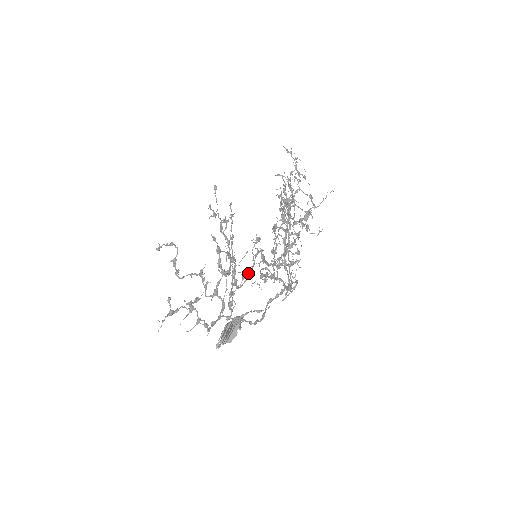
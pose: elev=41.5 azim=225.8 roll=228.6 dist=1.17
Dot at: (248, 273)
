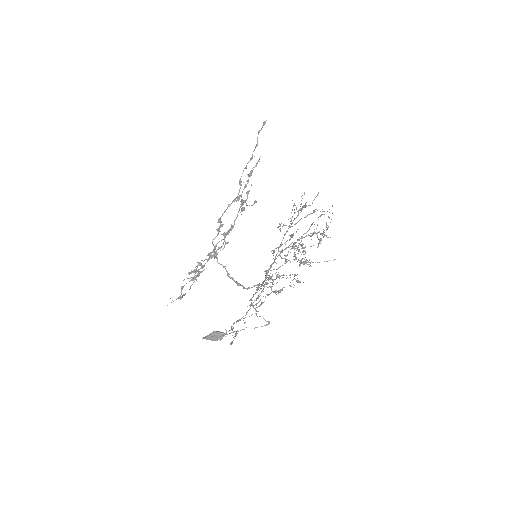
Dot at: occluded
